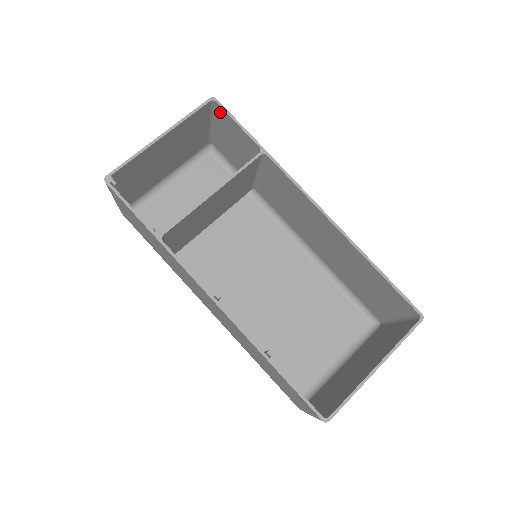
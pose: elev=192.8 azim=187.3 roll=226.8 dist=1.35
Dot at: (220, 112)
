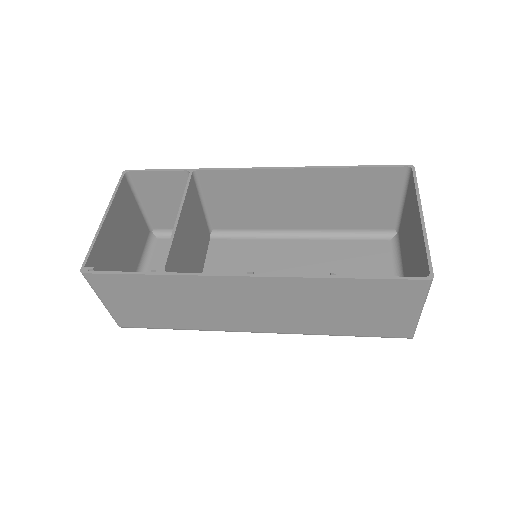
Dot at: (138, 179)
